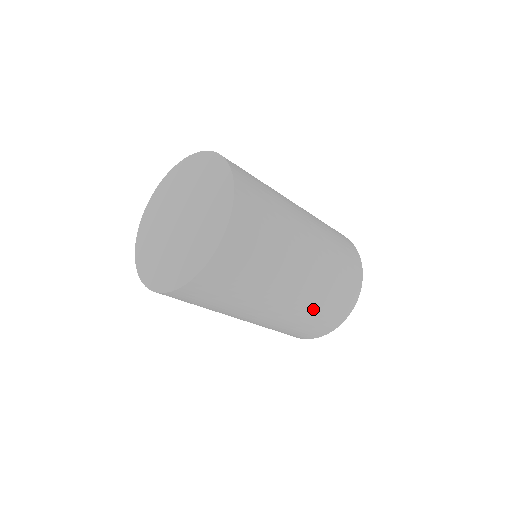
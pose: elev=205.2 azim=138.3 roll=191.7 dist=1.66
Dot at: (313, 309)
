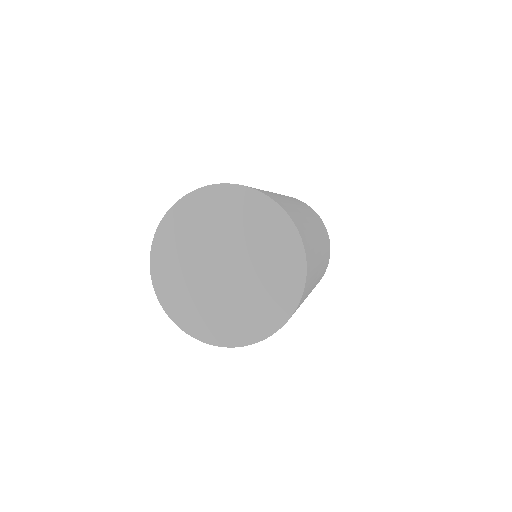
Dot at: (323, 267)
